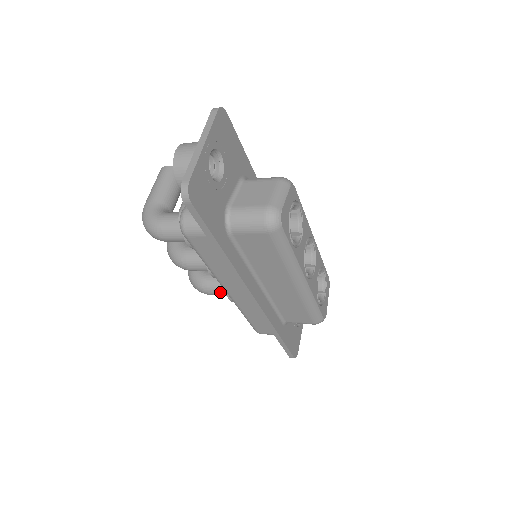
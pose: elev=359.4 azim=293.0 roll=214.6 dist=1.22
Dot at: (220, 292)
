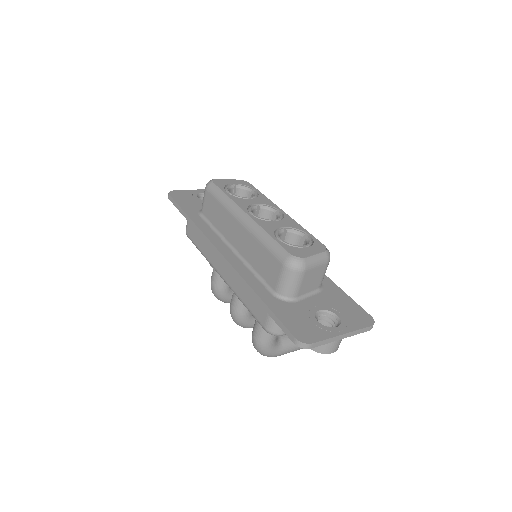
Dot at: (256, 324)
